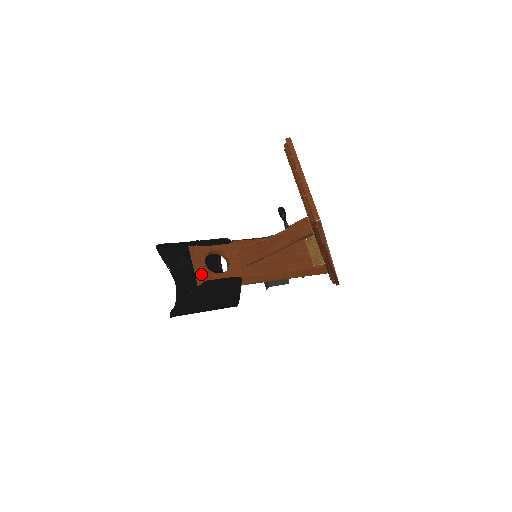
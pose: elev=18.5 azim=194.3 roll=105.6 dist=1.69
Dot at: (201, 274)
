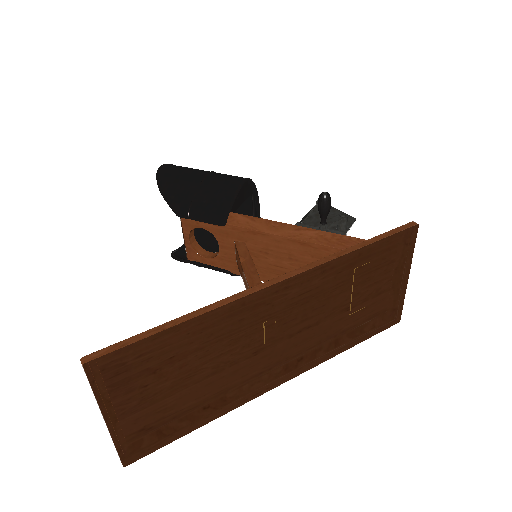
Dot at: (185, 248)
